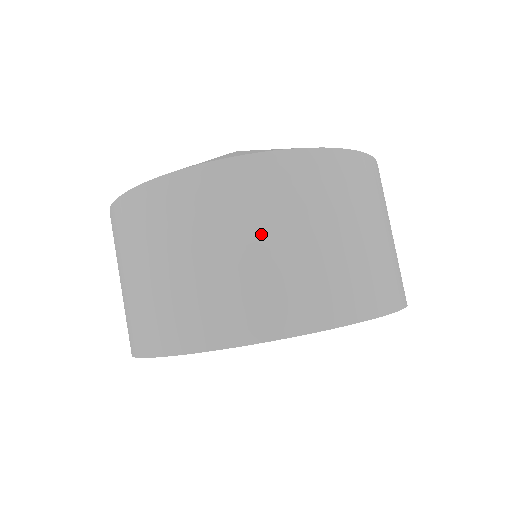
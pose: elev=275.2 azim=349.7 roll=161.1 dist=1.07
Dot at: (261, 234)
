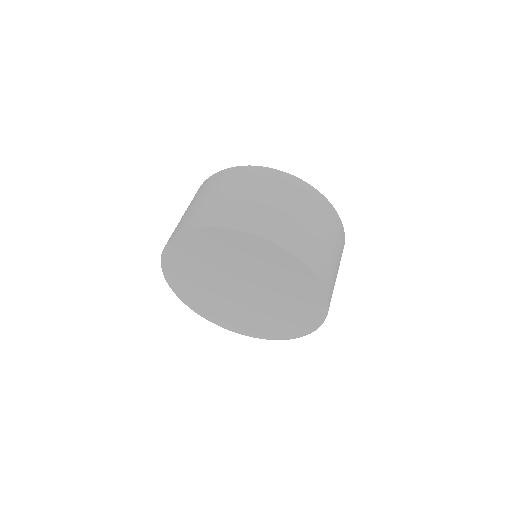
Dot at: (320, 227)
